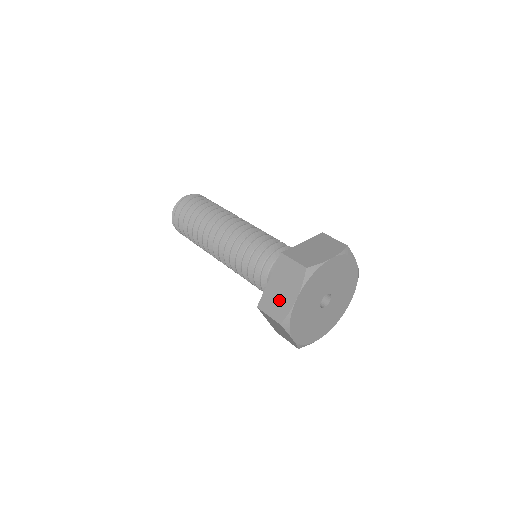
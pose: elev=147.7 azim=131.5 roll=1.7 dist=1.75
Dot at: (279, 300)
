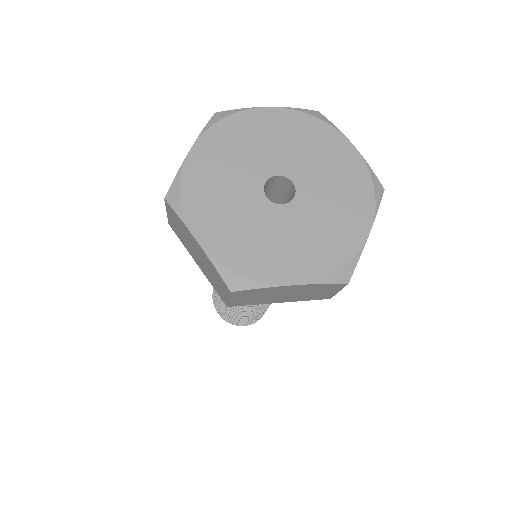
Dot at: occluded
